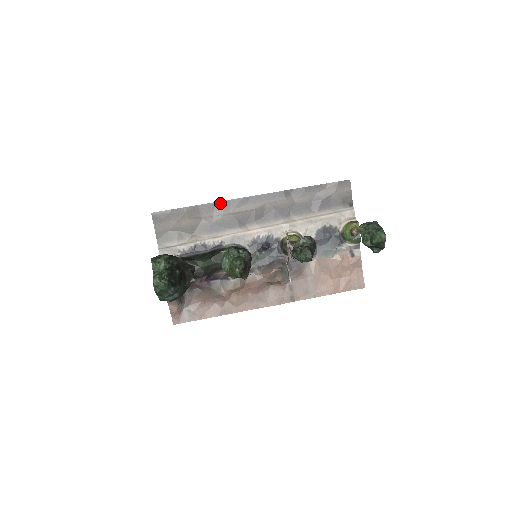
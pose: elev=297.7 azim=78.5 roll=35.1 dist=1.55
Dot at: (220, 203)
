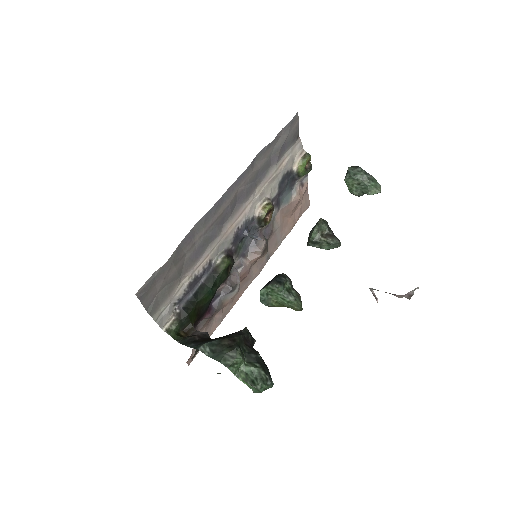
Dot at: (199, 223)
